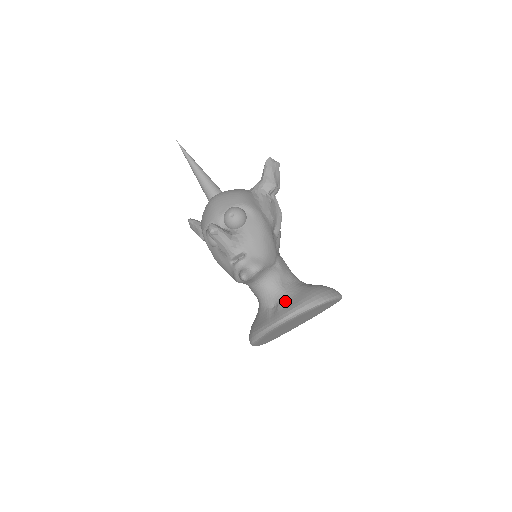
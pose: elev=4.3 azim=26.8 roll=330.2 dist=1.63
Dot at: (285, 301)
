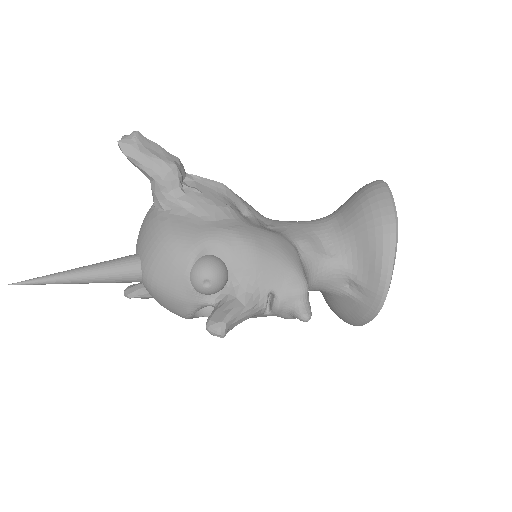
Dot at: (356, 270)
